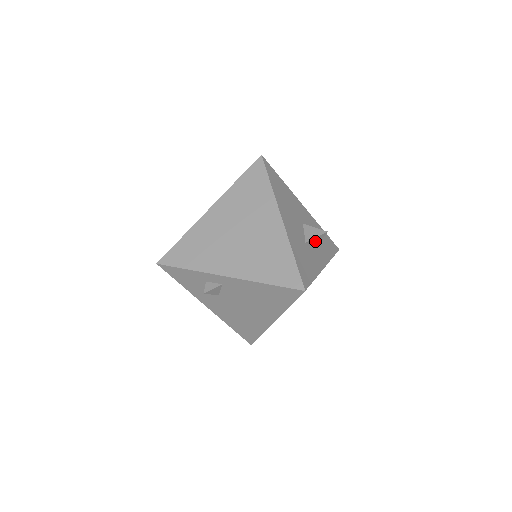
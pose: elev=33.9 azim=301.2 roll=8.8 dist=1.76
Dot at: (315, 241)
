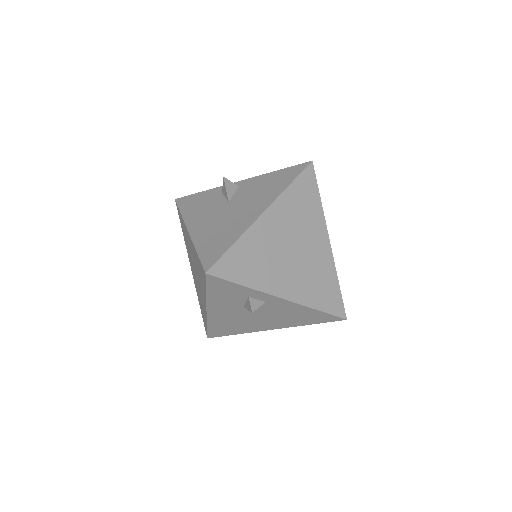
Dot at: occluded
